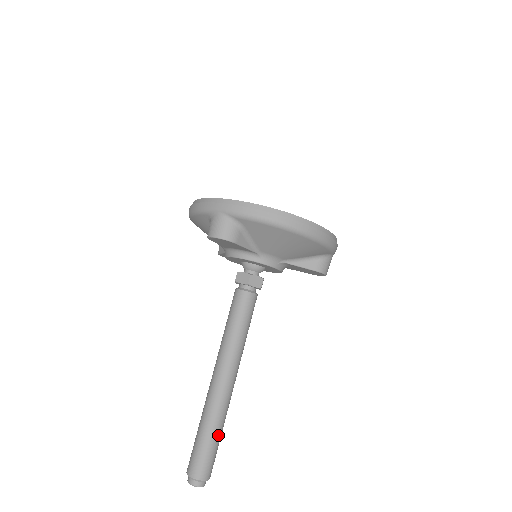
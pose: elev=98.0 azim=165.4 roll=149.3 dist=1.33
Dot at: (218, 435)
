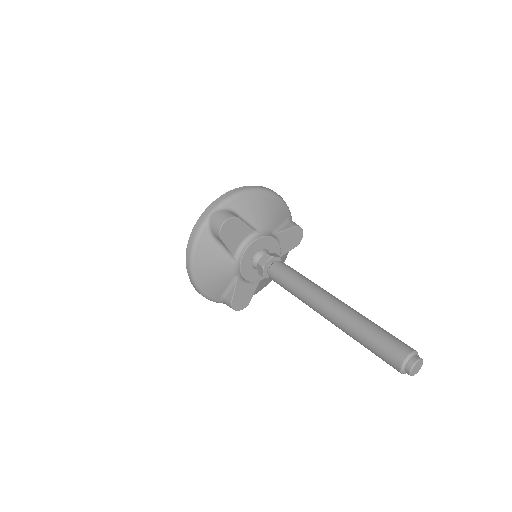
Dot at: (378, 326)
